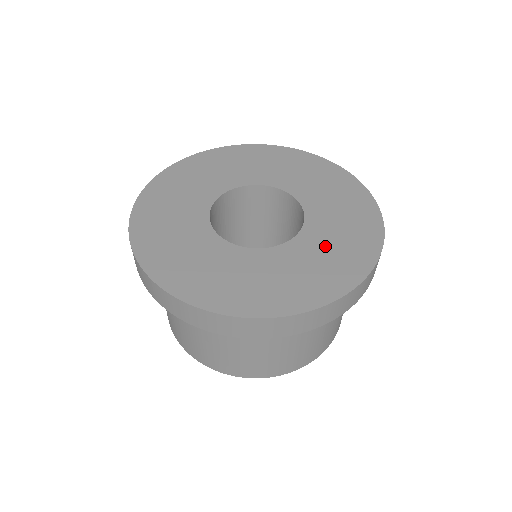
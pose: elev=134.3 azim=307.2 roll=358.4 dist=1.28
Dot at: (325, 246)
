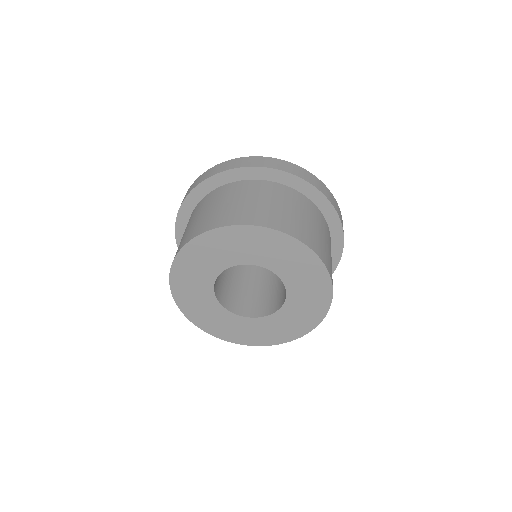
Dot at: occluded
